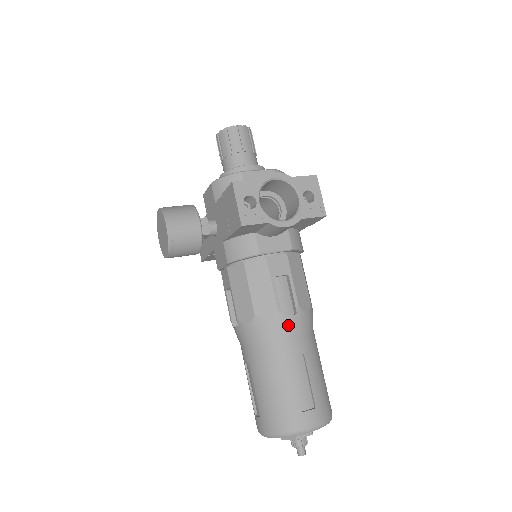
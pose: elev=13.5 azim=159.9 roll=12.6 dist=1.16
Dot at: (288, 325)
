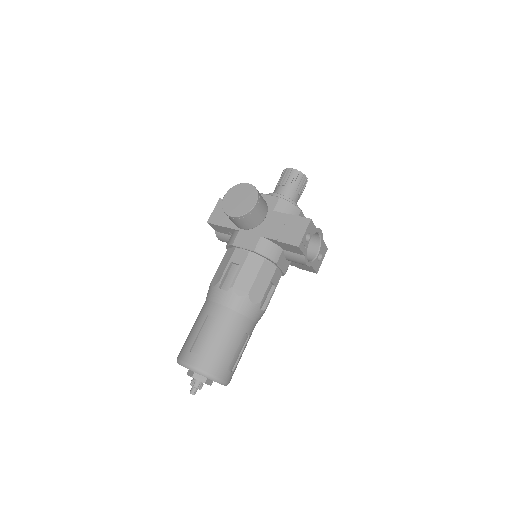
Dot at: (257, 314)
